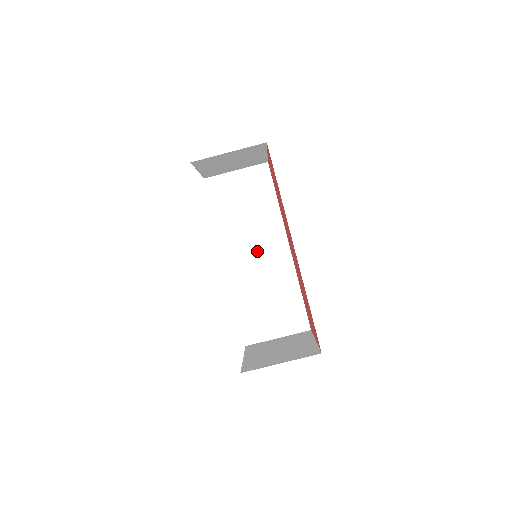
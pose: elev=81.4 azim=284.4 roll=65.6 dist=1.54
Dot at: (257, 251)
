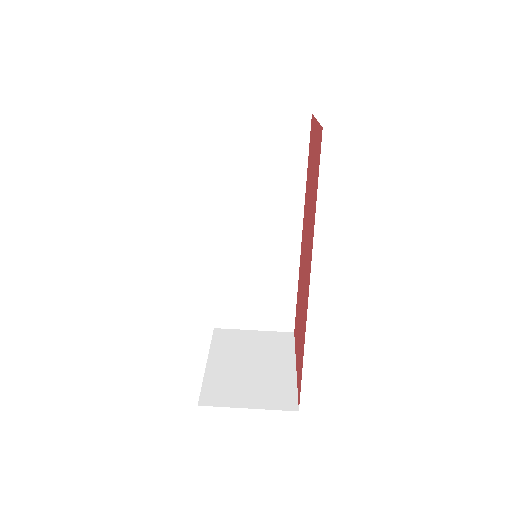
Dot at: (259, 228)
